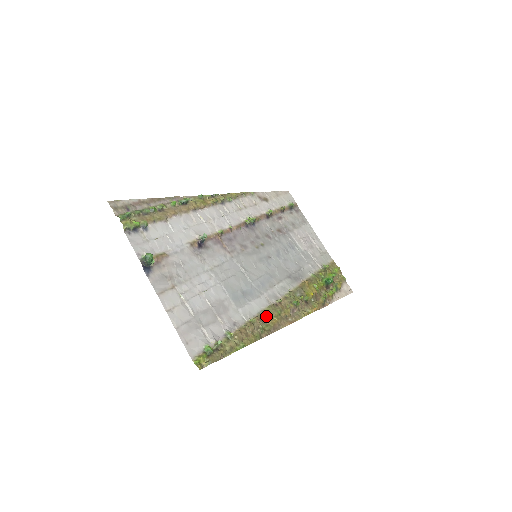
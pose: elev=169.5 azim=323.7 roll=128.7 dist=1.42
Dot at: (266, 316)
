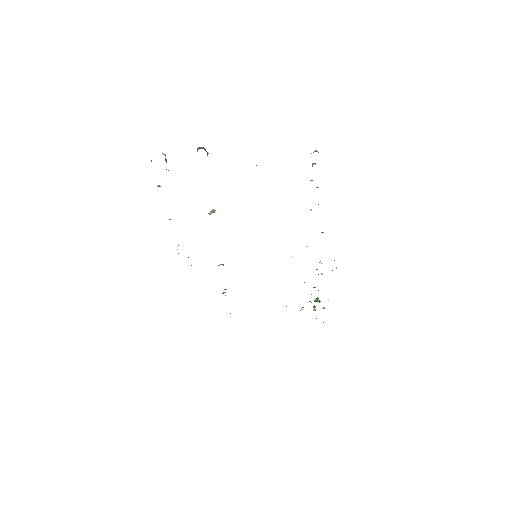
Dot at: occluded
